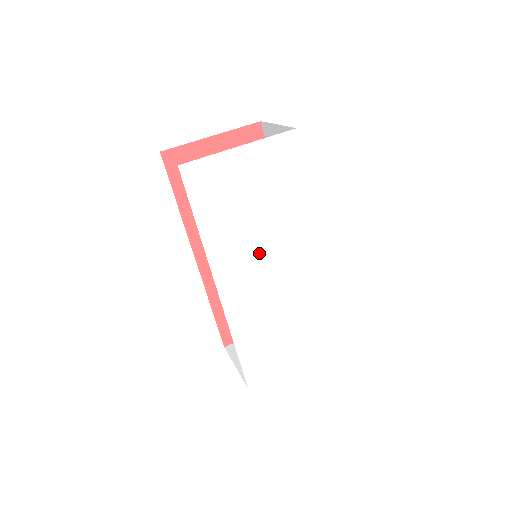
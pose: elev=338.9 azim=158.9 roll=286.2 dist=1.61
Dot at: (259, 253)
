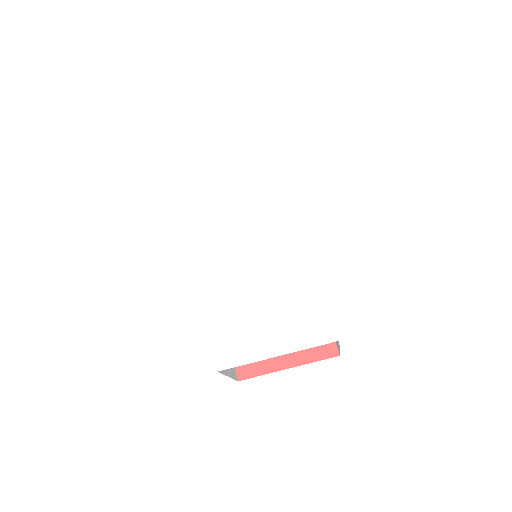
Dot at: (237, 224)
